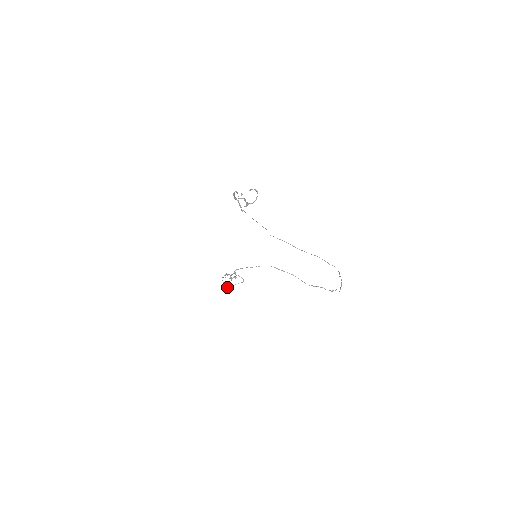
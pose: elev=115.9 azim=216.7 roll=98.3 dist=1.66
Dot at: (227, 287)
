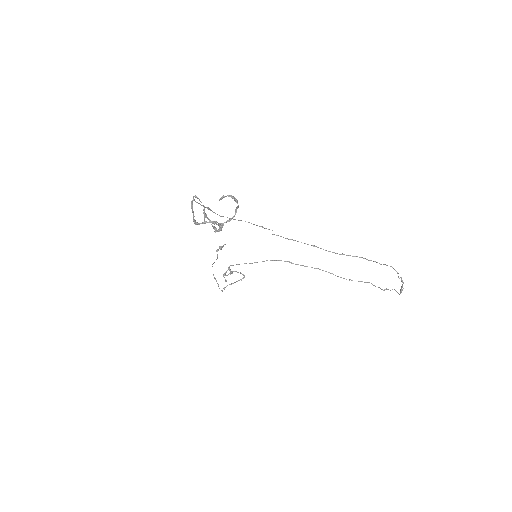
Dot at: occluded
